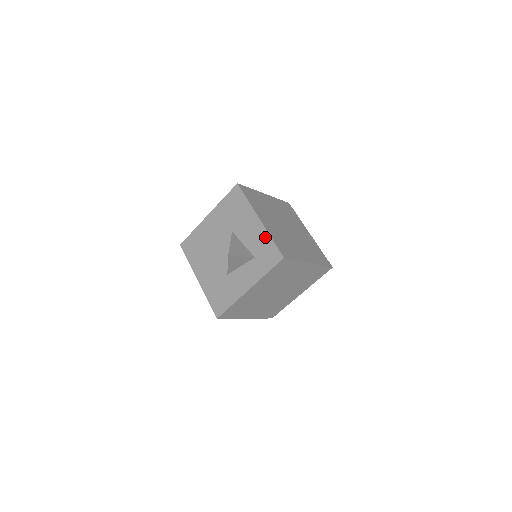
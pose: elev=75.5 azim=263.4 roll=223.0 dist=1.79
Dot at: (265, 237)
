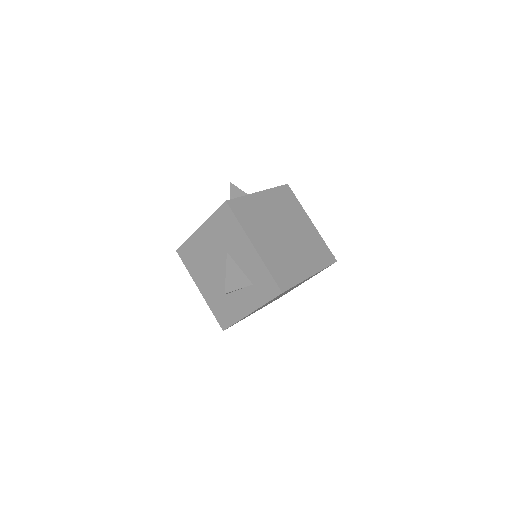
Dot at: (261, 267)
